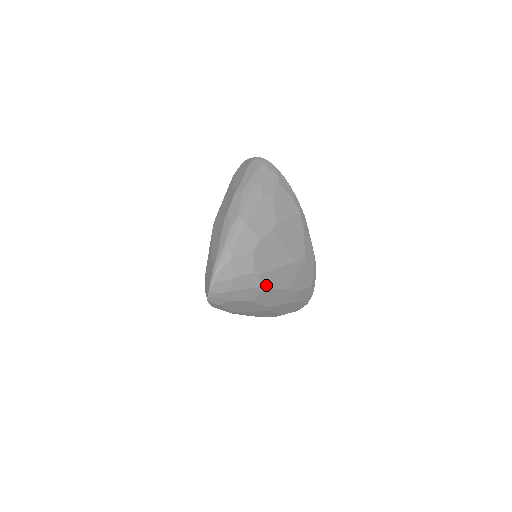
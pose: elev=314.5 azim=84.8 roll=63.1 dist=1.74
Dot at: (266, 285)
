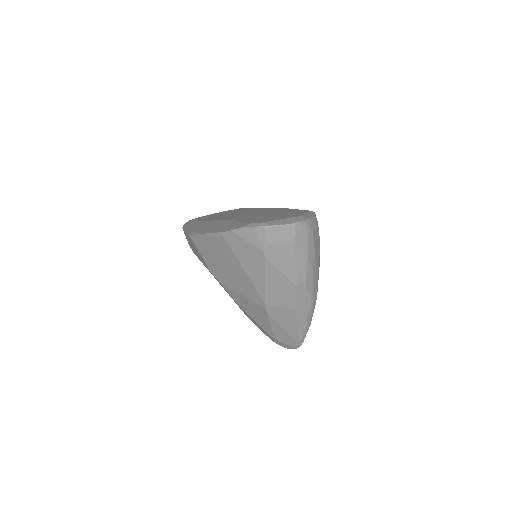
Dot at: occluded
